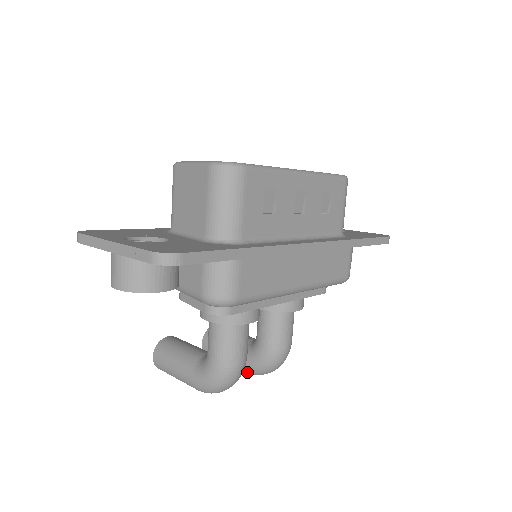
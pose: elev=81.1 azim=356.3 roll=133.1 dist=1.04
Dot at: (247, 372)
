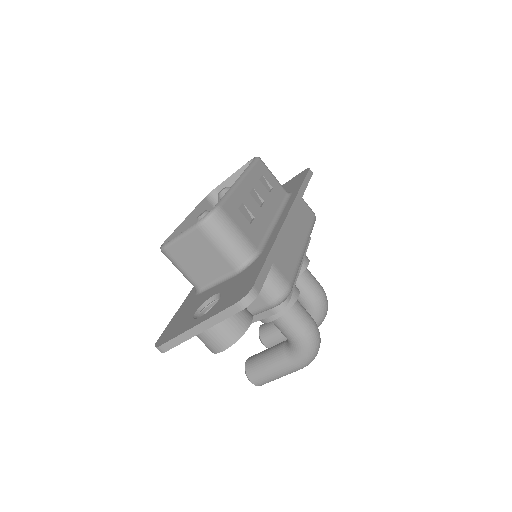
Dot at: occluded
